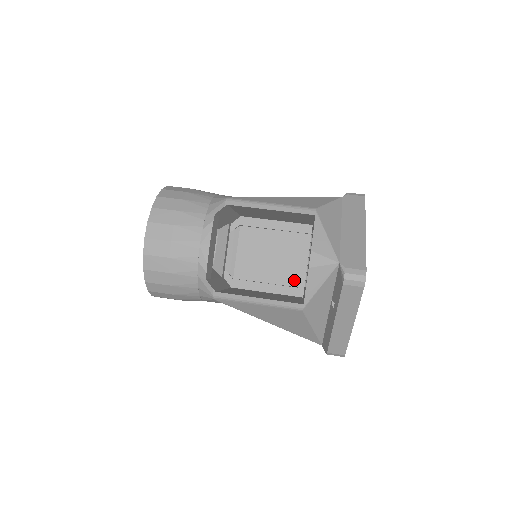
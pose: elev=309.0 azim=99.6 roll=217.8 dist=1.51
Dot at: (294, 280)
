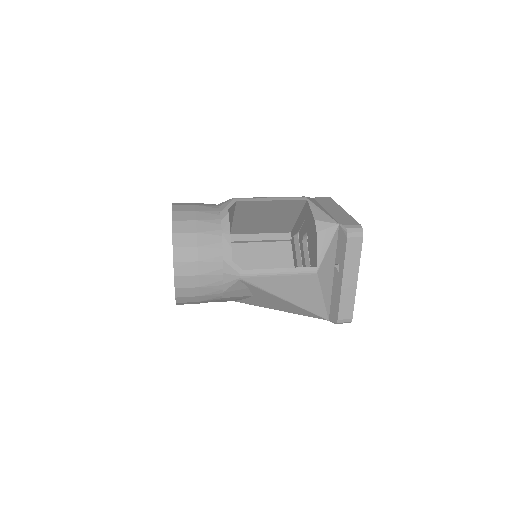
Dot at: occluded
